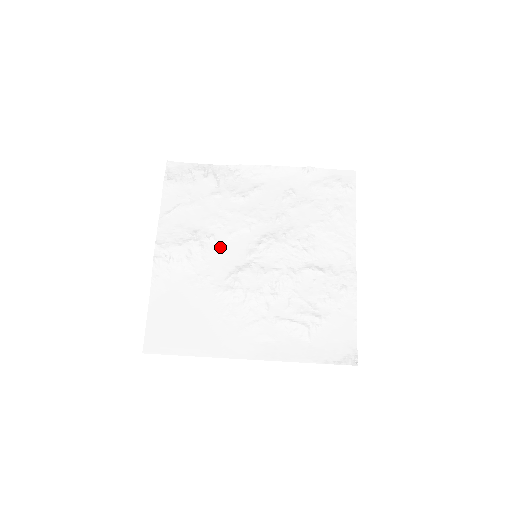
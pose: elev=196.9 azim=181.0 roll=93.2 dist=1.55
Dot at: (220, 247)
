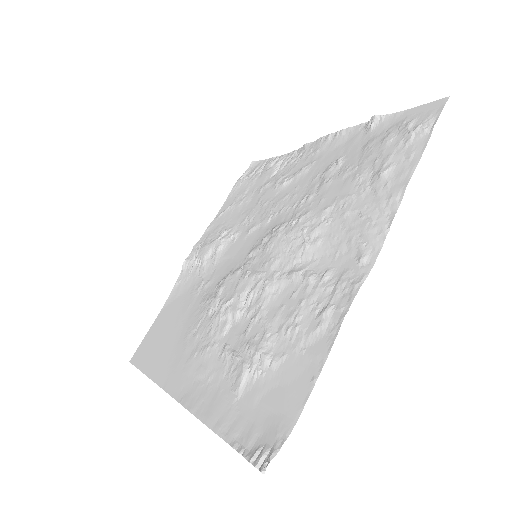
Dot at: (235, 247)
